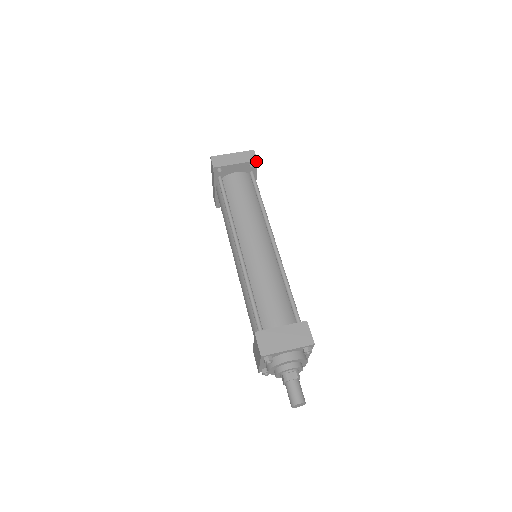
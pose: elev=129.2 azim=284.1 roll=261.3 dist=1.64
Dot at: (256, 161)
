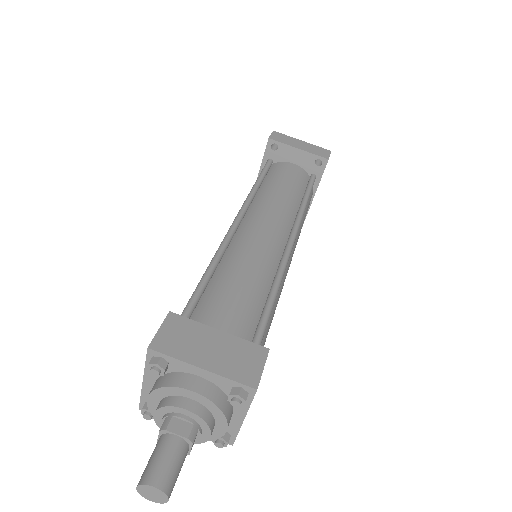
Dot at: (326, 159)
